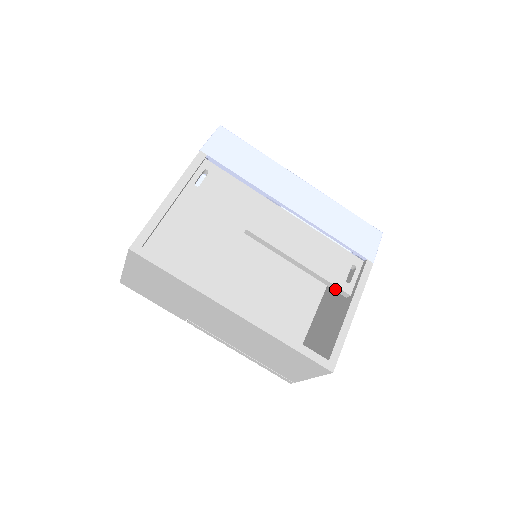
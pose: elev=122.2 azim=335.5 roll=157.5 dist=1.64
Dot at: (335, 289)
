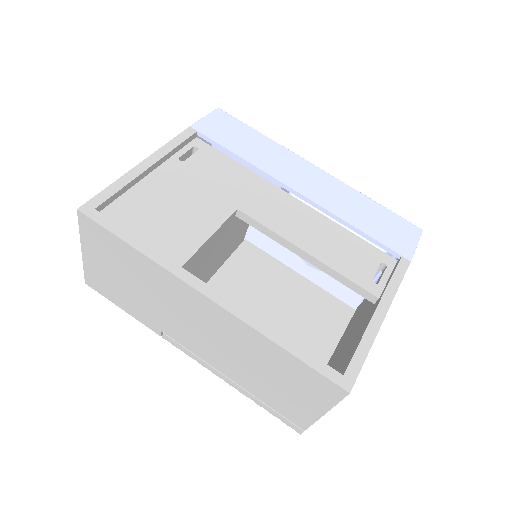
Dot at: (357, 291)
